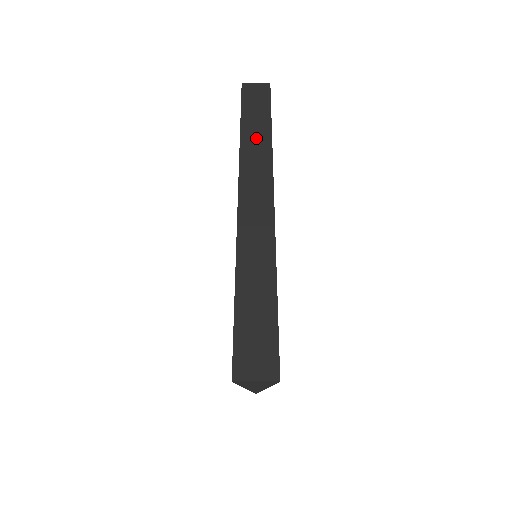
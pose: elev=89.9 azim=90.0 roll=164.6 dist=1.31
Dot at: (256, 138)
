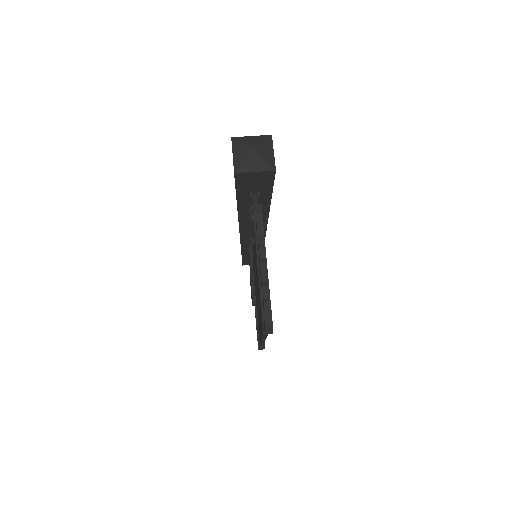
Dot at: occluded
